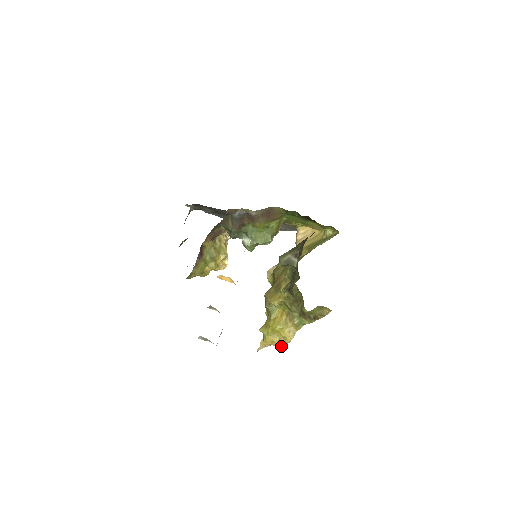
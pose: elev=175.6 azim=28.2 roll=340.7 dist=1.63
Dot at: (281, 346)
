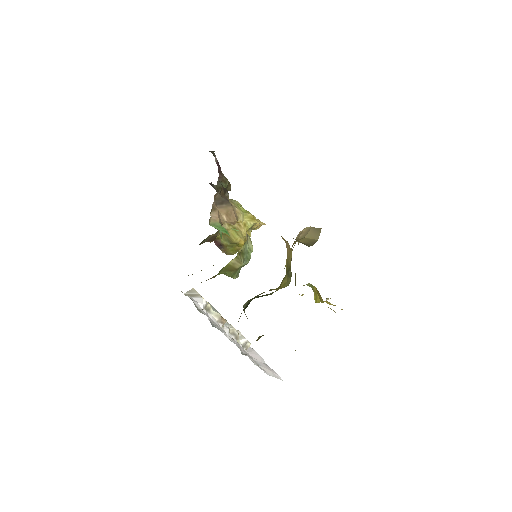
Dot at: occluded
